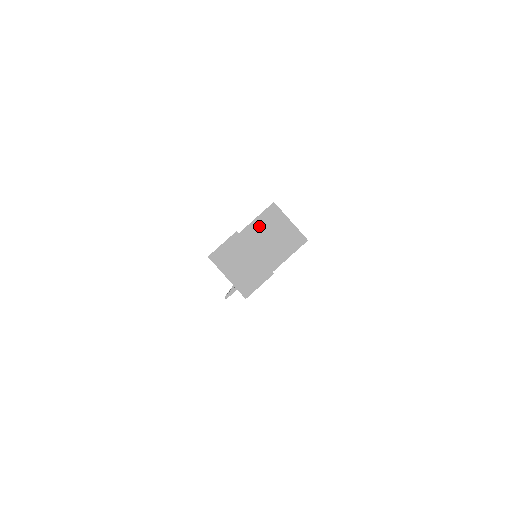
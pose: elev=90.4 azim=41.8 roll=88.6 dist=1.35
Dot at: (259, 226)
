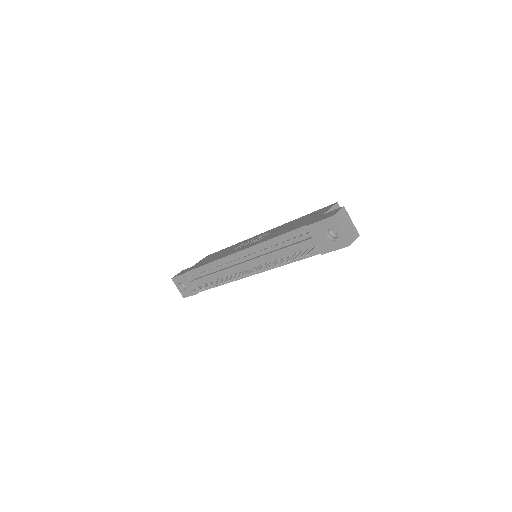
Dot at: occluded
